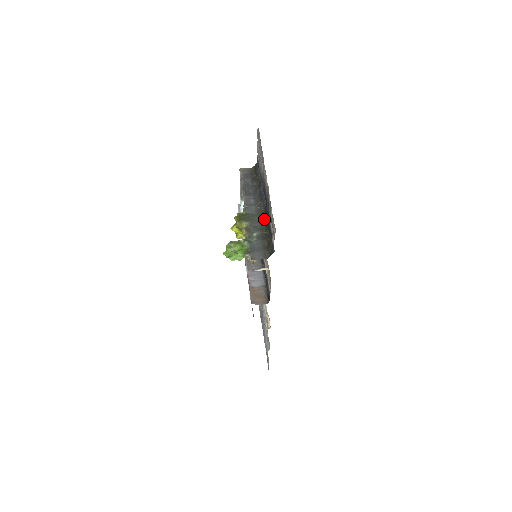
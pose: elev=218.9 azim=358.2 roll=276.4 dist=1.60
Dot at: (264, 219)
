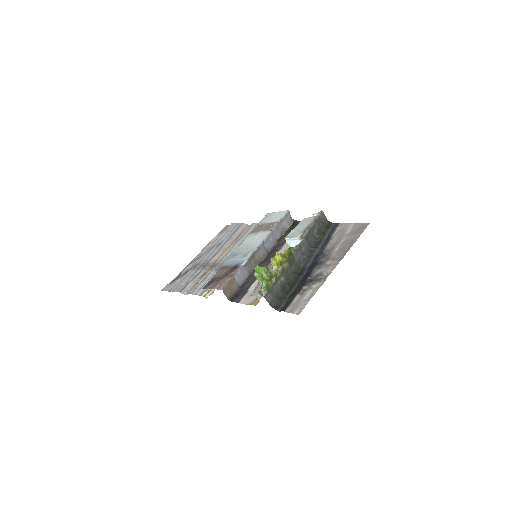
Dot at: (296, 275)
